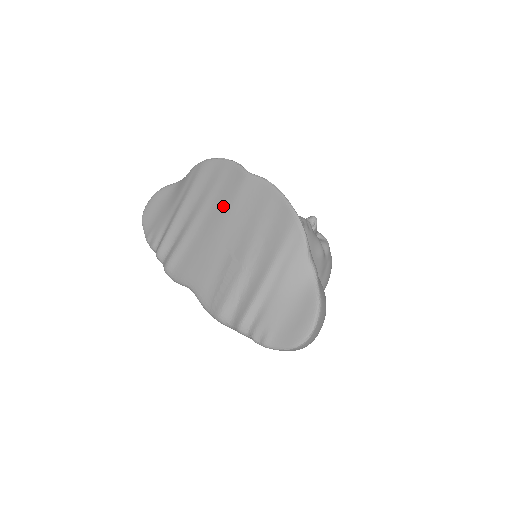
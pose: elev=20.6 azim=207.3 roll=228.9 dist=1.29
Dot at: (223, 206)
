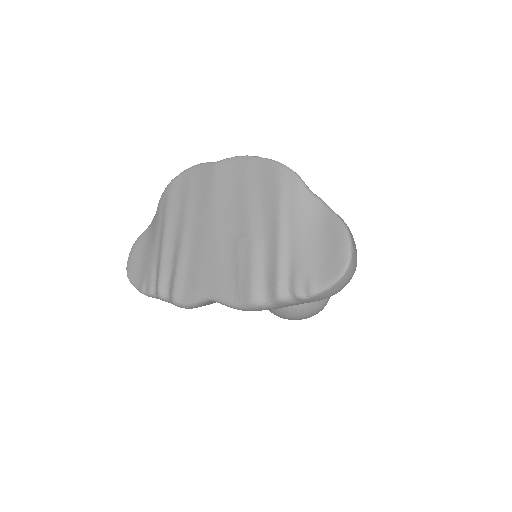
Dot at: (205, 204)
